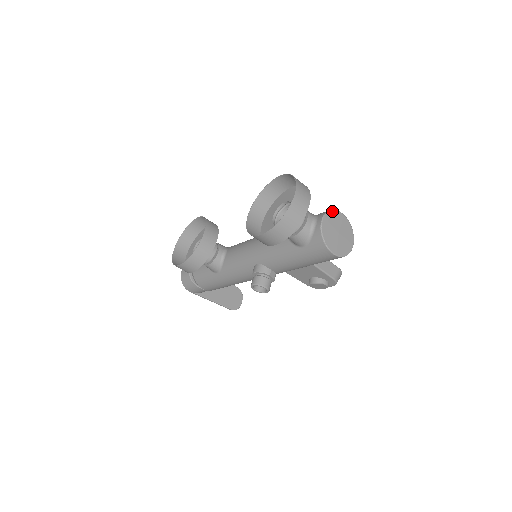
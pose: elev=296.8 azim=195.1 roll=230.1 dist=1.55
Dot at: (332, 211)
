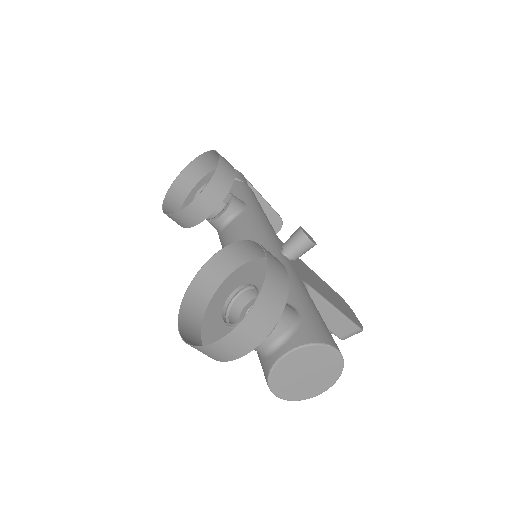
Dot at: (315, 346)
